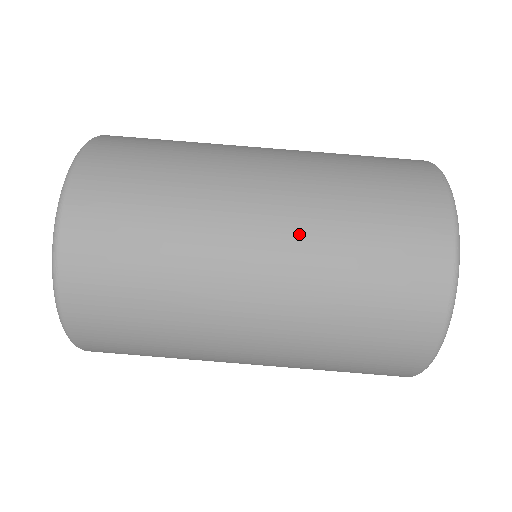
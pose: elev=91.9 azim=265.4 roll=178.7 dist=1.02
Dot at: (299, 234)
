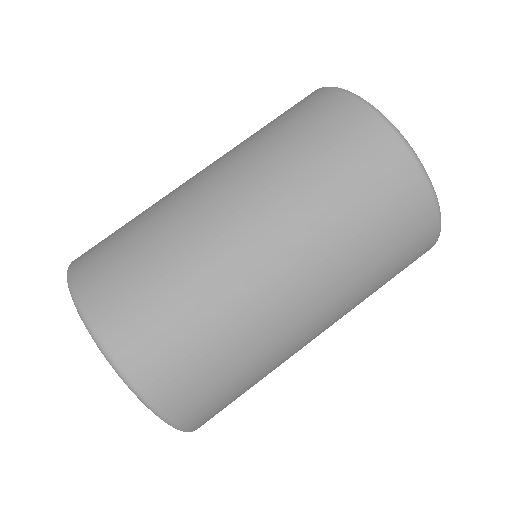
Dot at: (303, 235)
